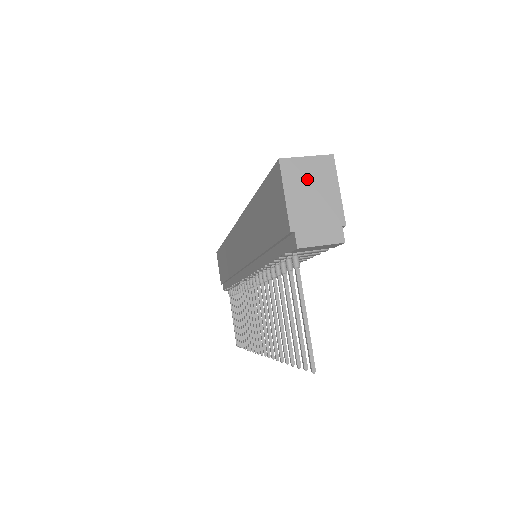
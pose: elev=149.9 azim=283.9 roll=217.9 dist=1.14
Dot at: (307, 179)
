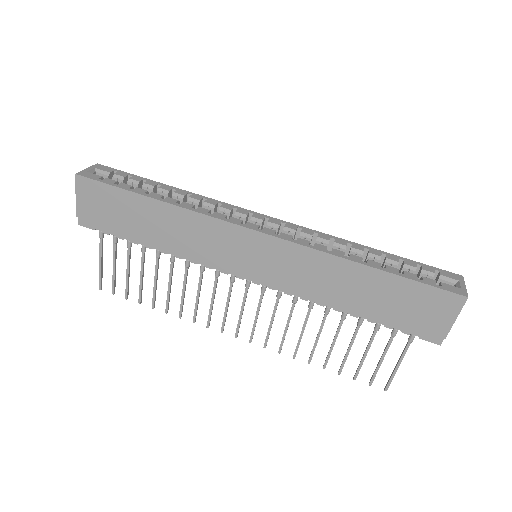
Dot at: occluded
